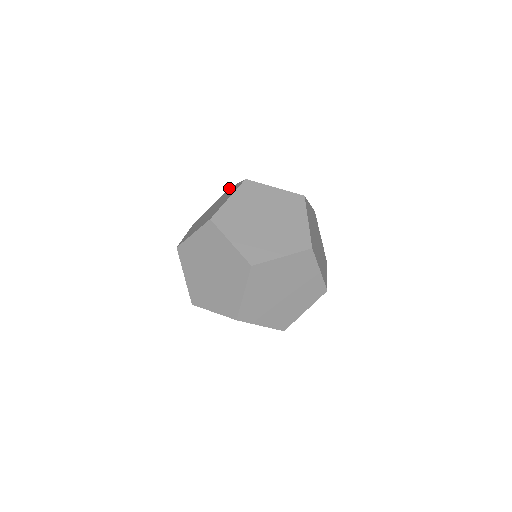
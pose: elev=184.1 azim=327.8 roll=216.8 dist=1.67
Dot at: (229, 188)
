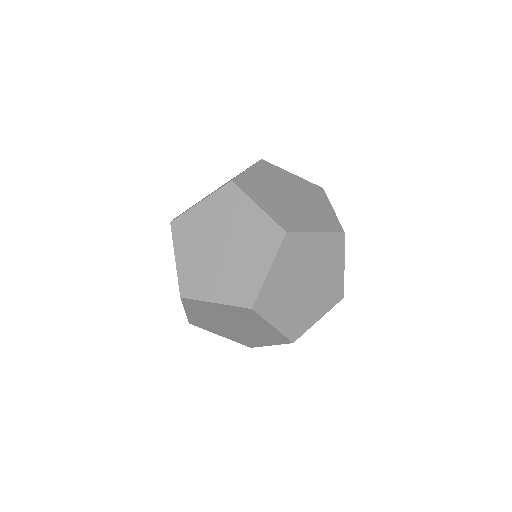
Dot at: occluded
